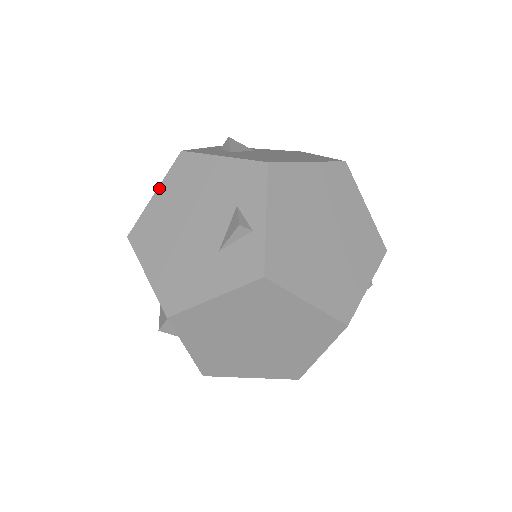
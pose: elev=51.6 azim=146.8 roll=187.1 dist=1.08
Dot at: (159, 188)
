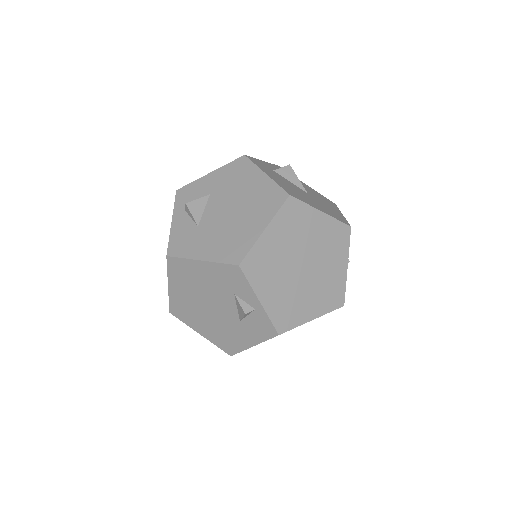
Dot at: (169, 282)
